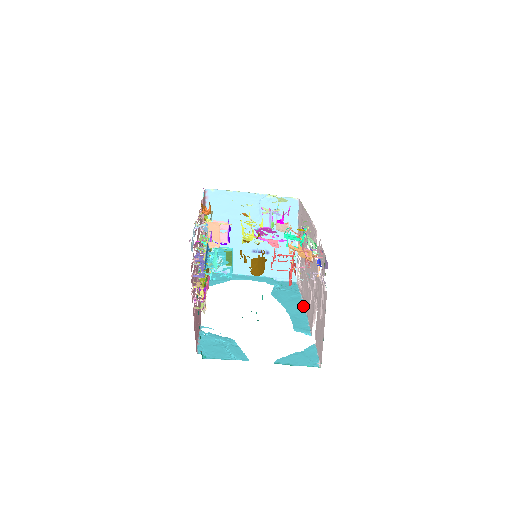
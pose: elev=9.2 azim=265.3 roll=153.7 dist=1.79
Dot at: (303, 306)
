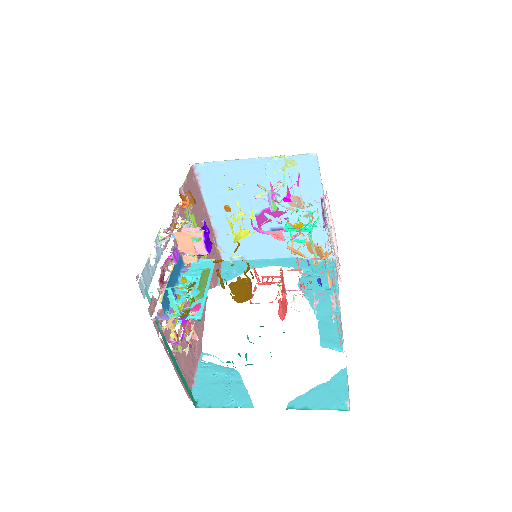
Dot at: occluded
